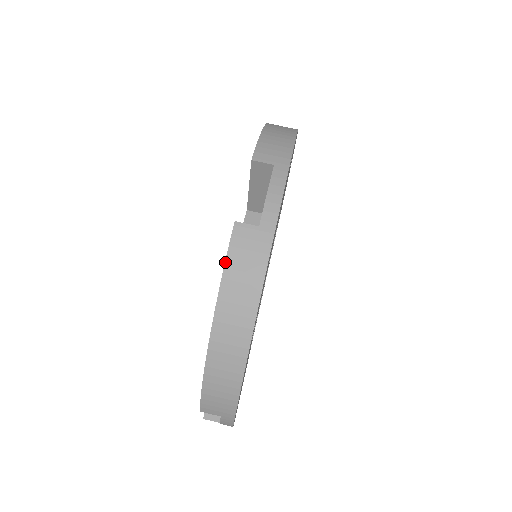
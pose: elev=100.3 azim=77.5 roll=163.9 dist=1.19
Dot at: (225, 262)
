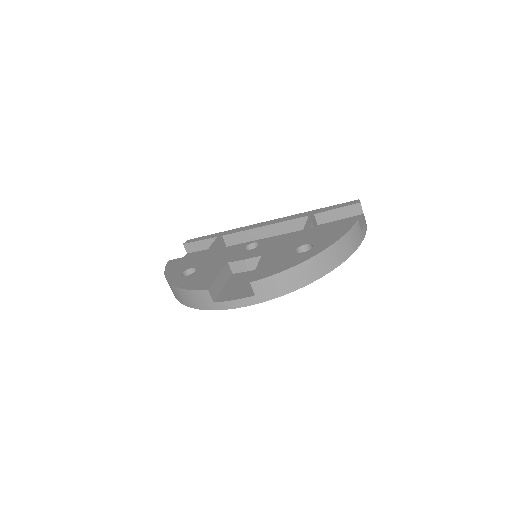
Dot at: (190, 290)
